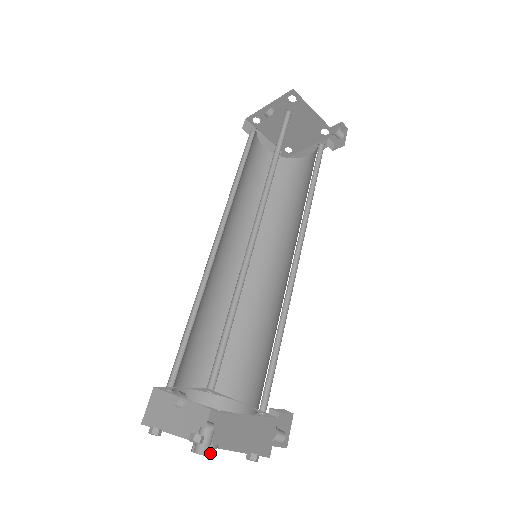
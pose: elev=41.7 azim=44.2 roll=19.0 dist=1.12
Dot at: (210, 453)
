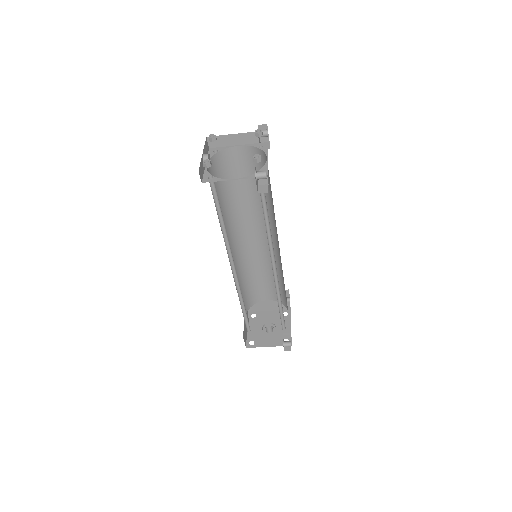
Dot at: occluded
